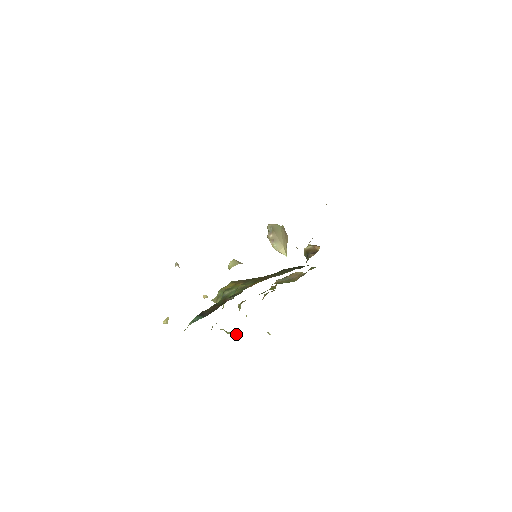
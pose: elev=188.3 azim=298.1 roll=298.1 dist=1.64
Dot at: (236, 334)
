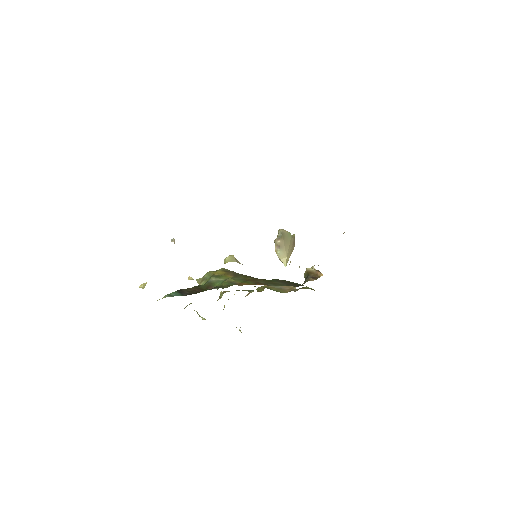
Dot at: occluded
